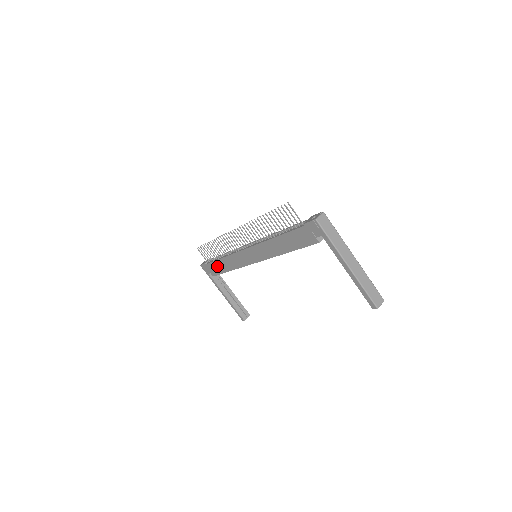
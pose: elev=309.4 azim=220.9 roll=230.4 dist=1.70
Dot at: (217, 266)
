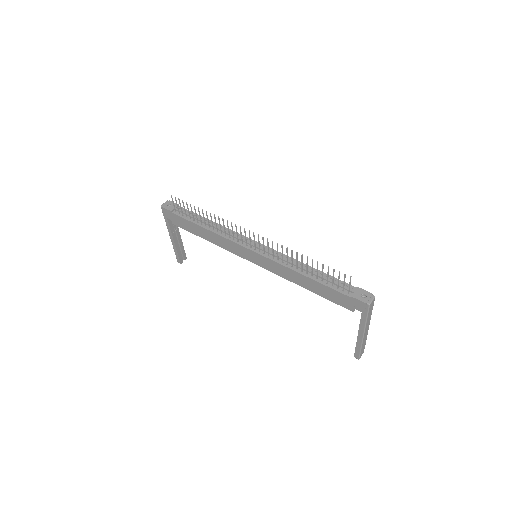
Dot at: (190, 226)
